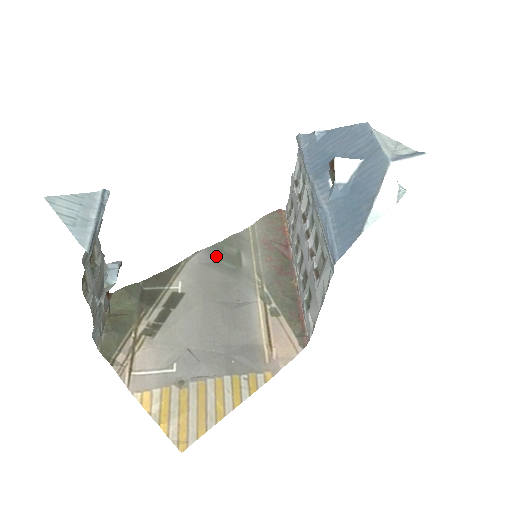
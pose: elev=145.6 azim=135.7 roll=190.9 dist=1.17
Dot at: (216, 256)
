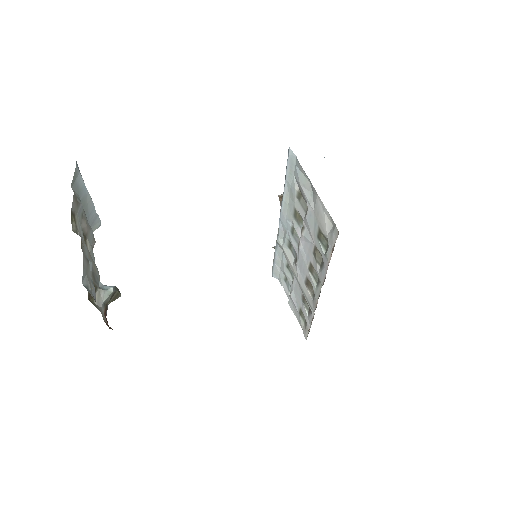
Dot at: occluded
